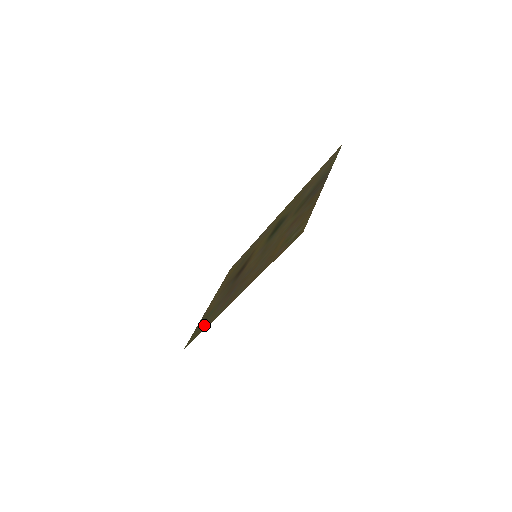
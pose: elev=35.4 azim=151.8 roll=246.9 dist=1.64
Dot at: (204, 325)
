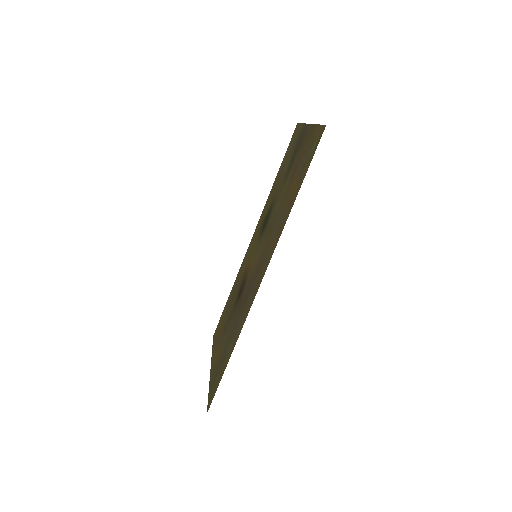
Dot at: (226, 358)
